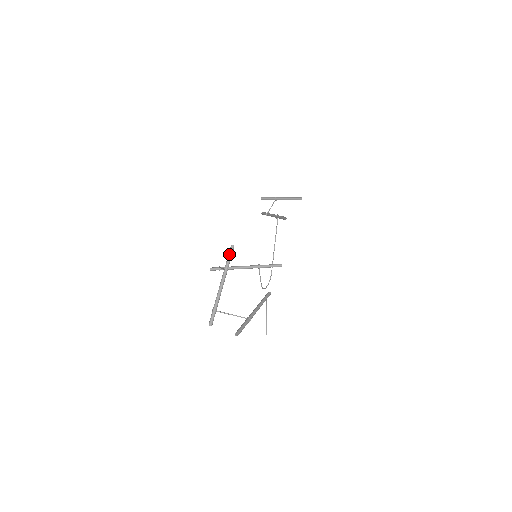
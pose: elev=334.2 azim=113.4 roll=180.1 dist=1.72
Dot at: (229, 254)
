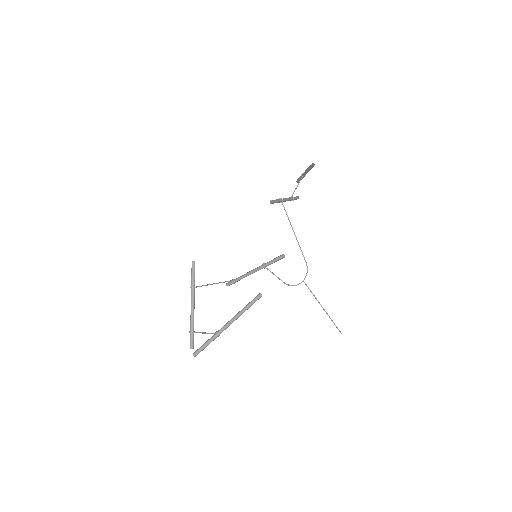
Dot at: (191, 271)
